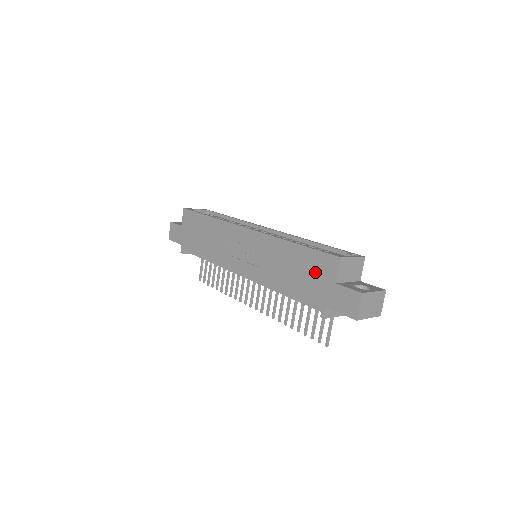
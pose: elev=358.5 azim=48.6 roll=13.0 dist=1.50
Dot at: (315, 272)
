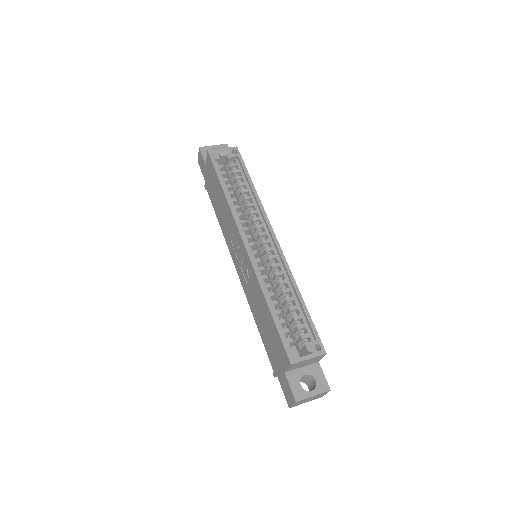
Dot at: (275, 346)
